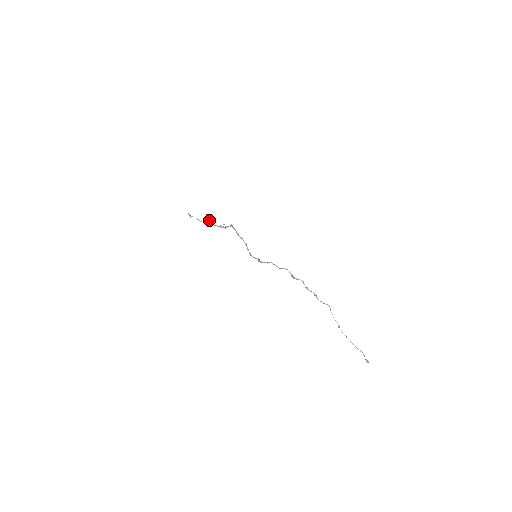
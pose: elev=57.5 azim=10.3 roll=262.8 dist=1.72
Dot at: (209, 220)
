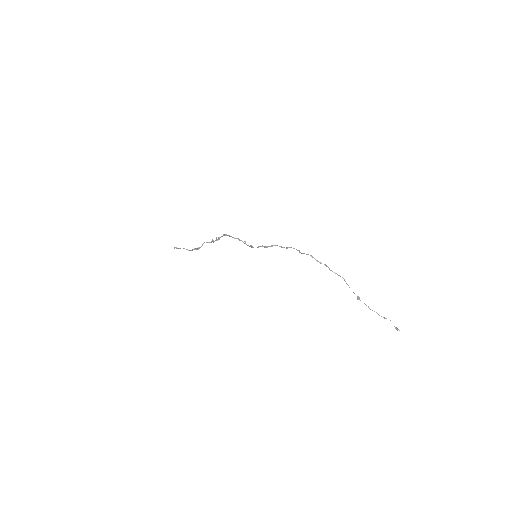
Dot at: occluded
